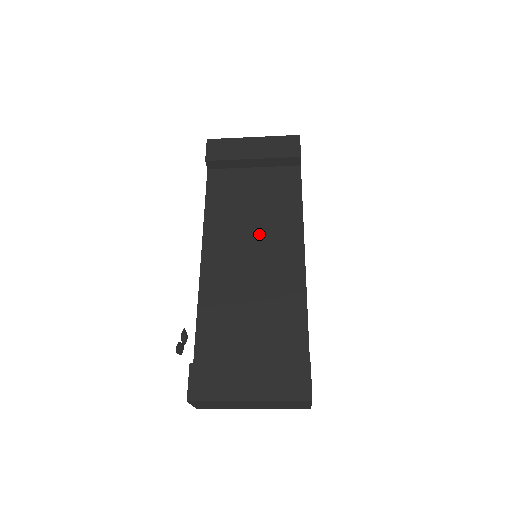
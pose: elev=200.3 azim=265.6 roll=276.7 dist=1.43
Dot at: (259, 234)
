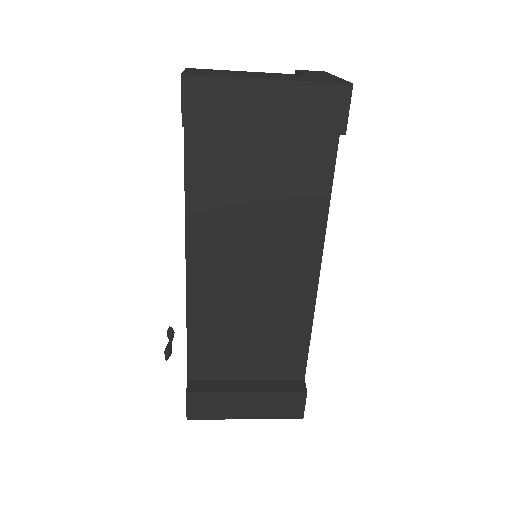
Dot at: (264, 244)
